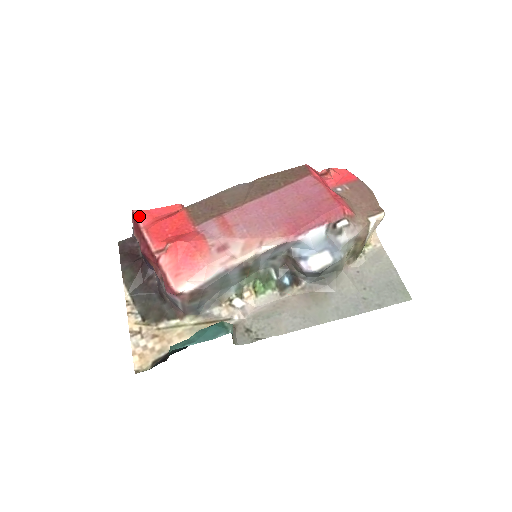
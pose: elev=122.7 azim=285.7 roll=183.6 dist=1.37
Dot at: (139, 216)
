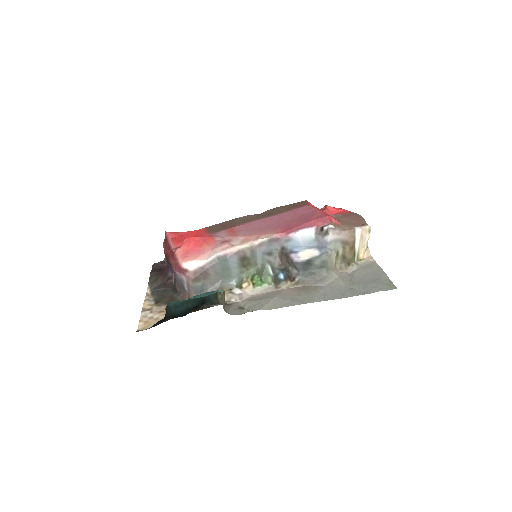
Dot at: (169, 234)
